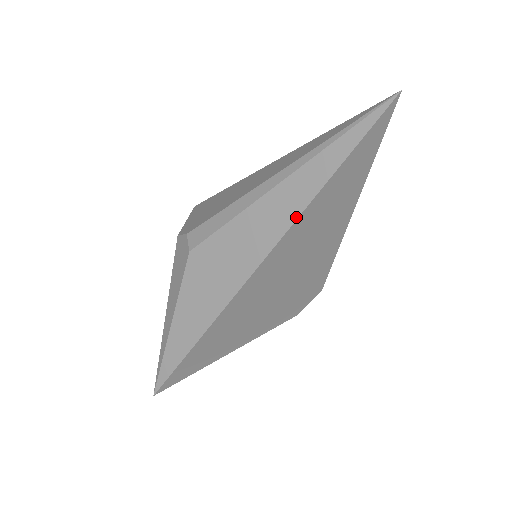
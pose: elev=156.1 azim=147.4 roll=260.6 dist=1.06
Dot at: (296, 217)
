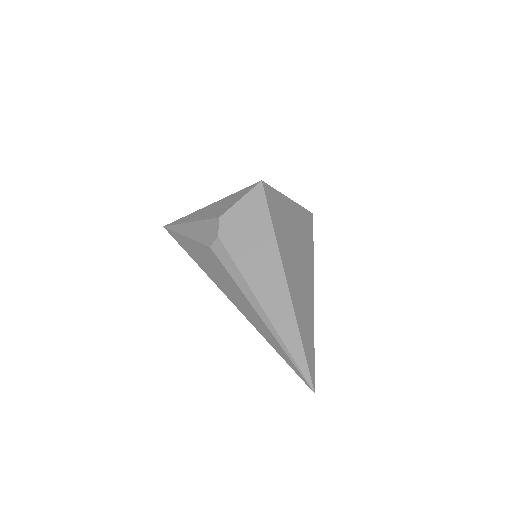
Dot at: (252, 324)
